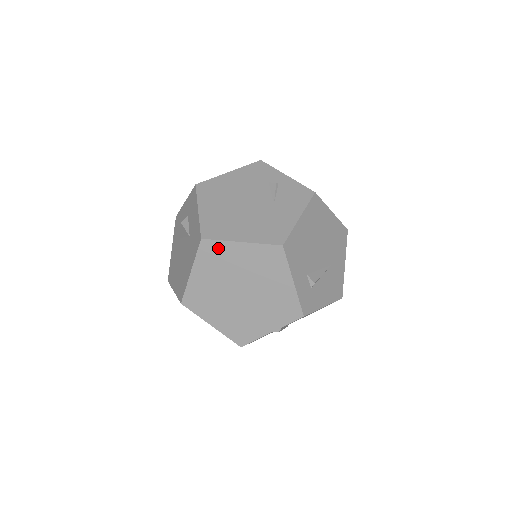
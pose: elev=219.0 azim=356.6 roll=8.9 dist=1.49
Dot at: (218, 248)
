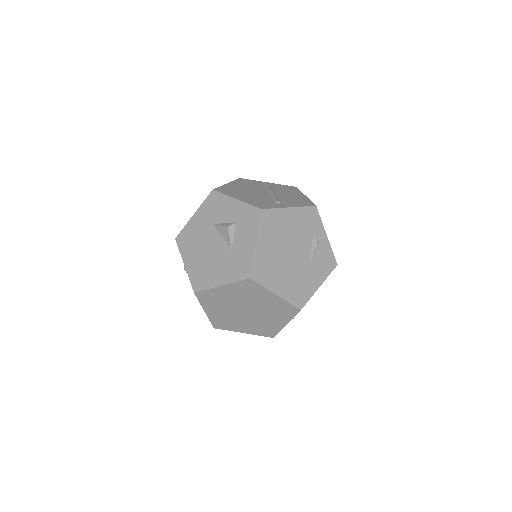
Dot at: (256, 288)
